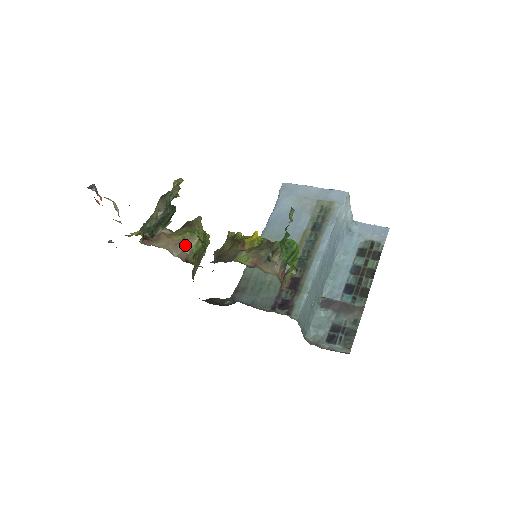
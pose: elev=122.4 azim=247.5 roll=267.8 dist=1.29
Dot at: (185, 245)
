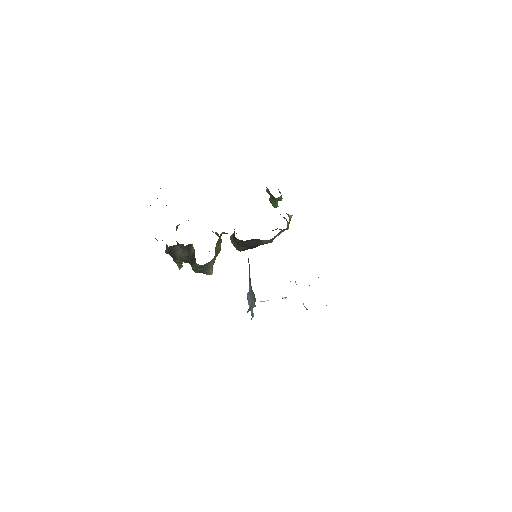
Dot at: occluded
